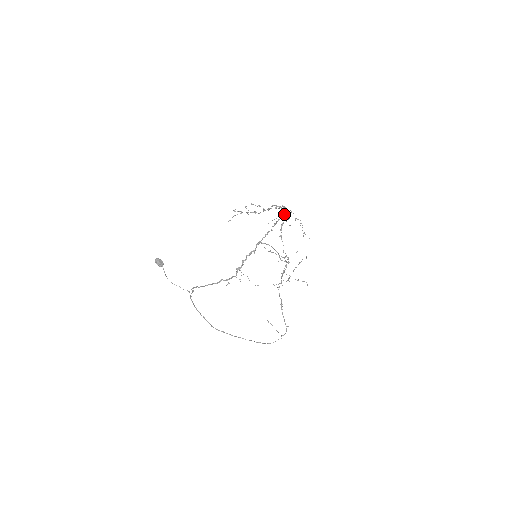
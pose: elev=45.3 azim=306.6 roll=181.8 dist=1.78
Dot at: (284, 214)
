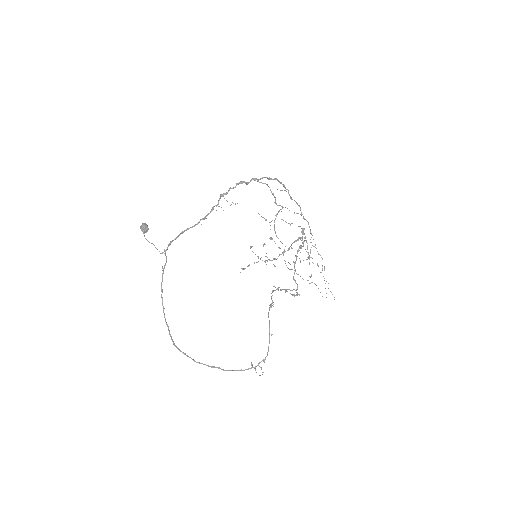
Dot at: (297, 204)
